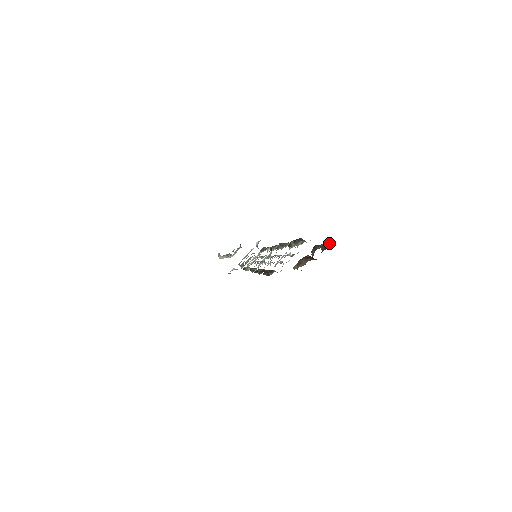
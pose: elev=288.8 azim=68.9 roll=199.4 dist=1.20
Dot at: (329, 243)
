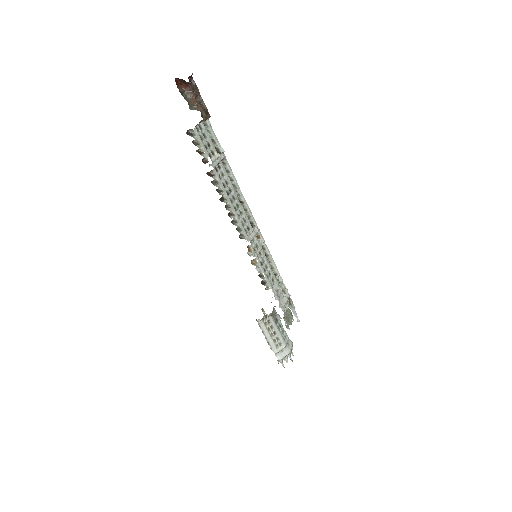
Dot at: (190, 79)
